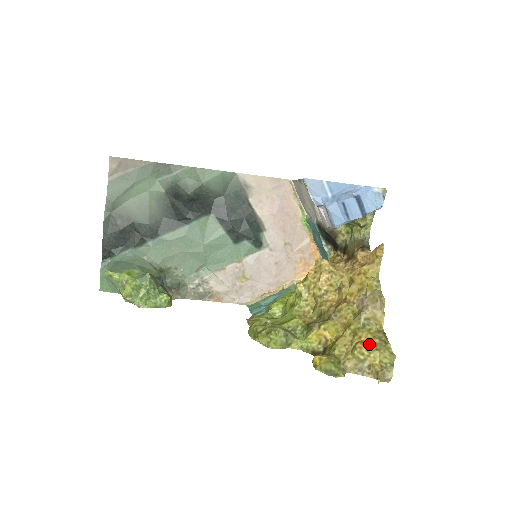
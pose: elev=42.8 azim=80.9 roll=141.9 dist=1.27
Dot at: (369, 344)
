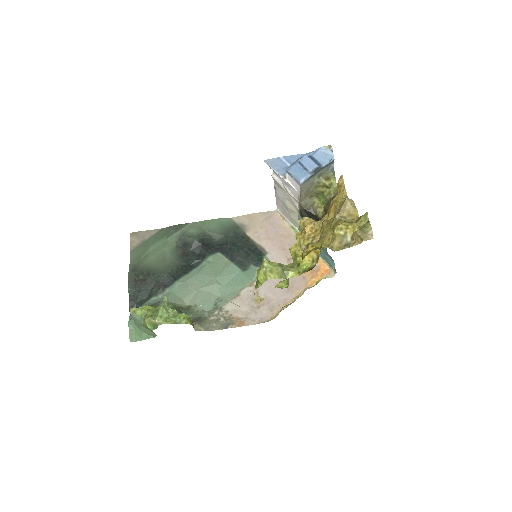
Dot at: (346, 223)
